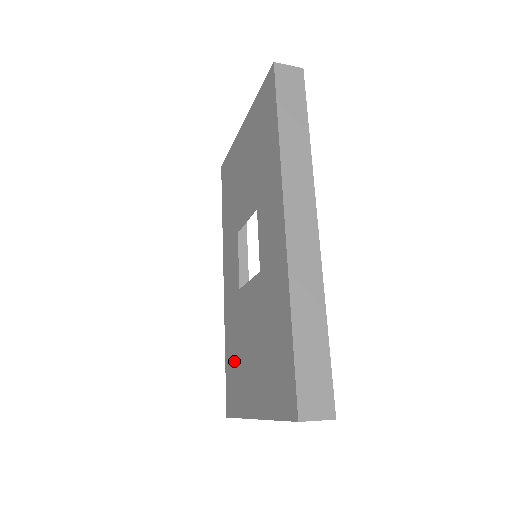
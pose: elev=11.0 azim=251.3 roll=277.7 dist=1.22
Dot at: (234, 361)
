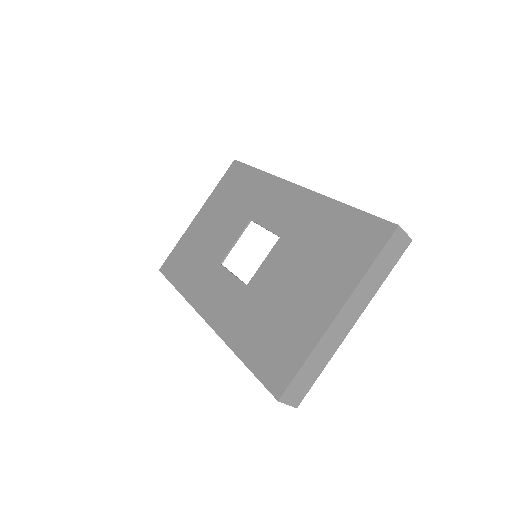
Dot at: (267, 336)
